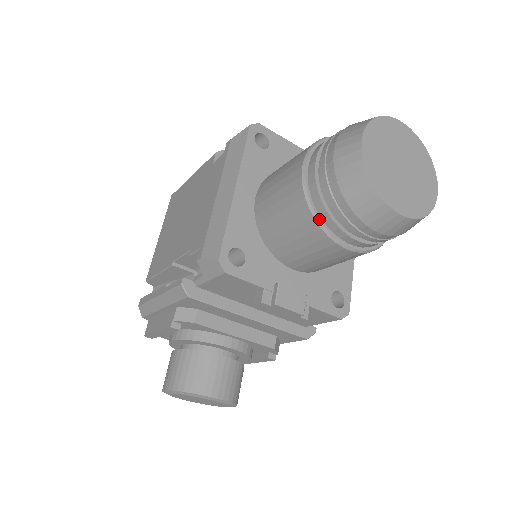
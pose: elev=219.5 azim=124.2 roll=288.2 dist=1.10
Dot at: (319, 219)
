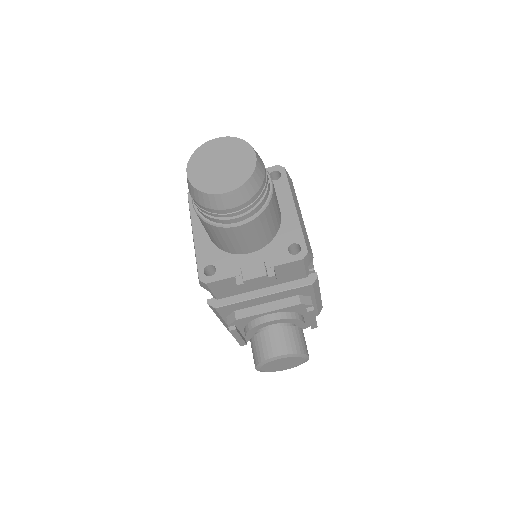
Dot at: (212, 223)
